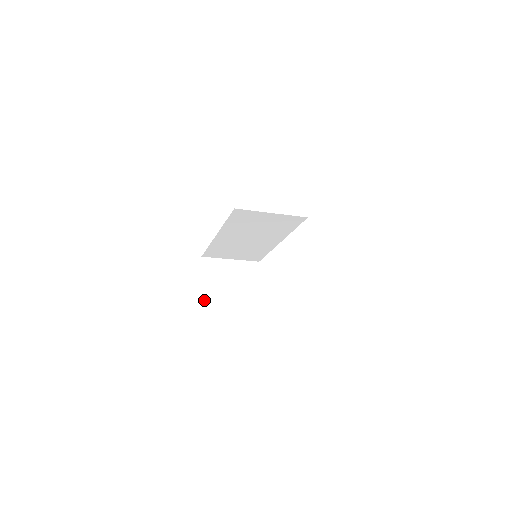
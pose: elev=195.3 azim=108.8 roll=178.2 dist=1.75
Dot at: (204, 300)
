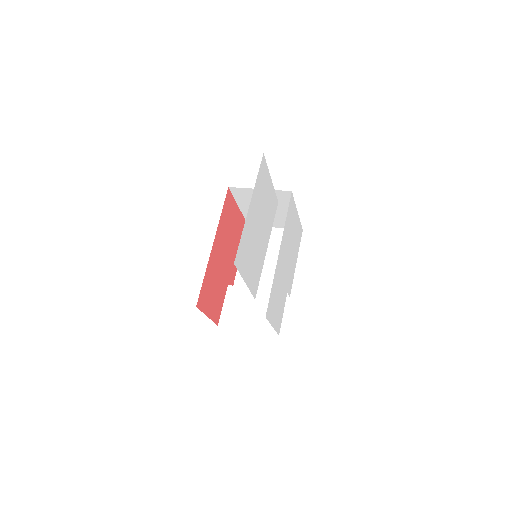
Dot at: (243, 210)
